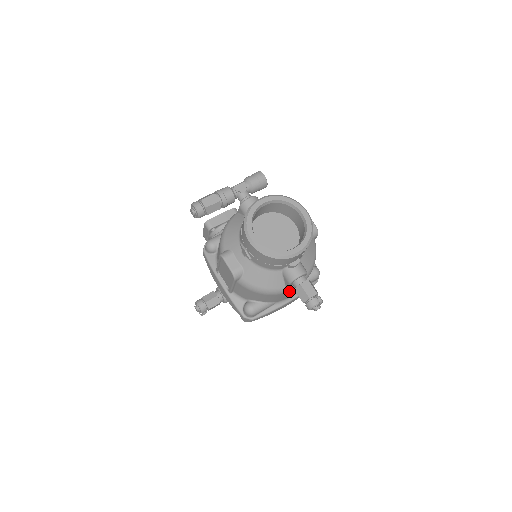
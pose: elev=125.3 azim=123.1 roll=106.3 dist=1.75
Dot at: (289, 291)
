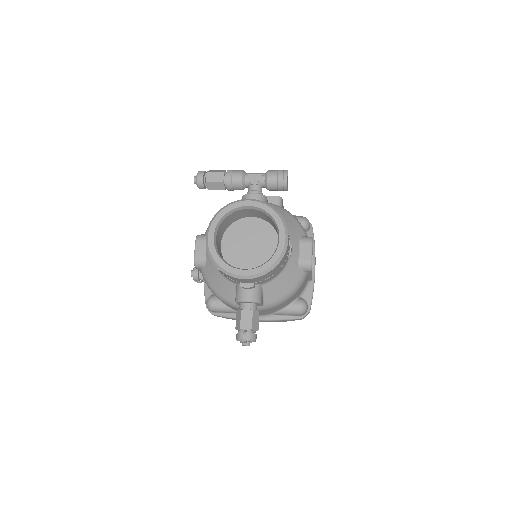
Dot at: occluded
